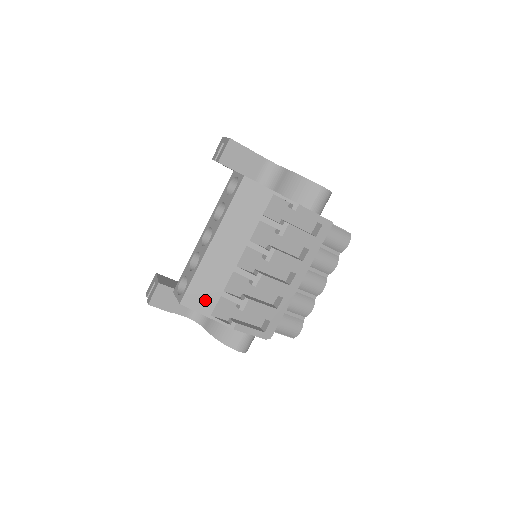
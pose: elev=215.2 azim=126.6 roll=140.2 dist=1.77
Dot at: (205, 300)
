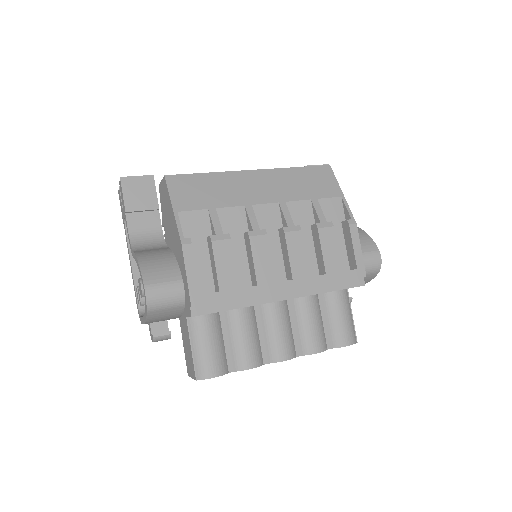
Dot at: (190, 197)
